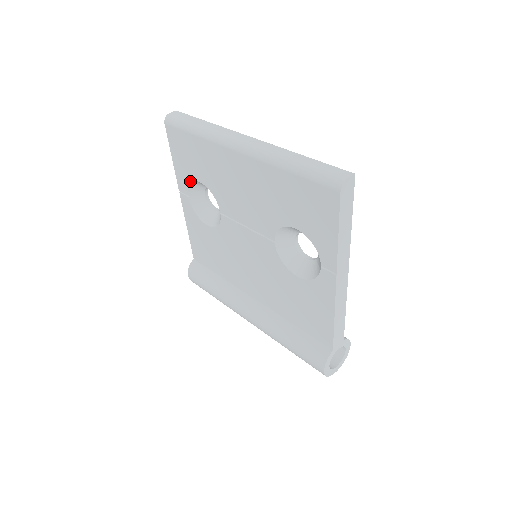
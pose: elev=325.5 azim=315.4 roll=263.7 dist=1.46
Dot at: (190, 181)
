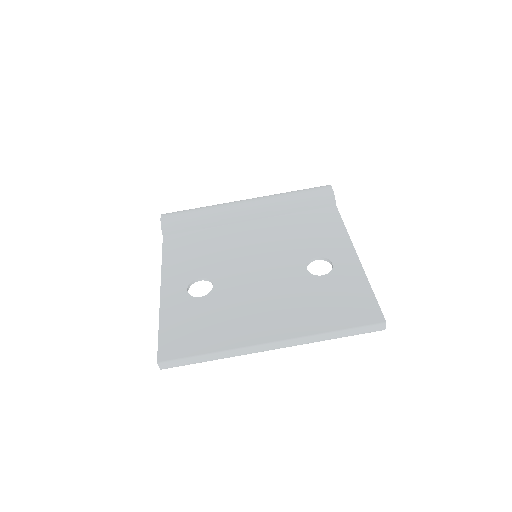
Dot at: occluded
